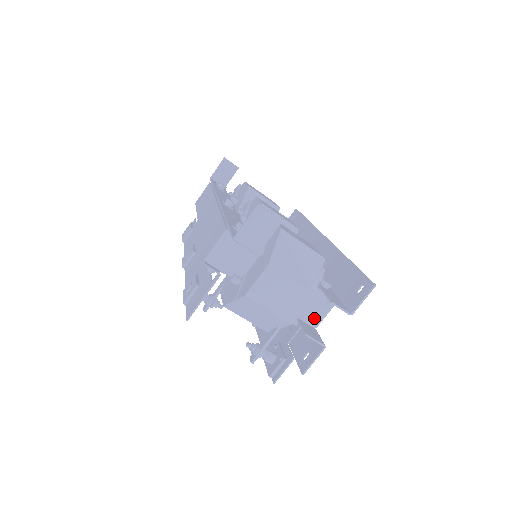
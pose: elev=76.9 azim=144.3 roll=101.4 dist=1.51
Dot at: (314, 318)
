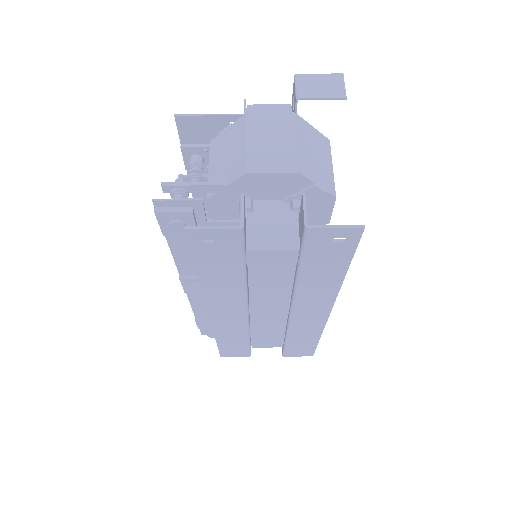
Dot at: (258, 238)
